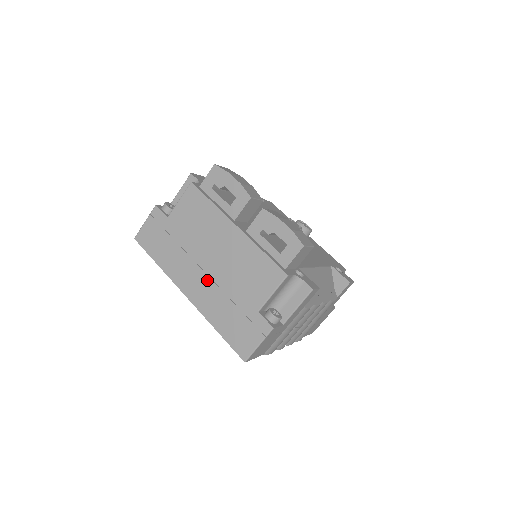
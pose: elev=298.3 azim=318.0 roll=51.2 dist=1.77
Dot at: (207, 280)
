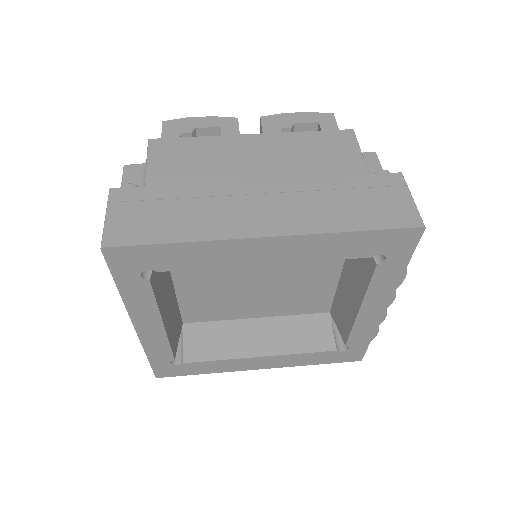
Dot at: (277, 197)
